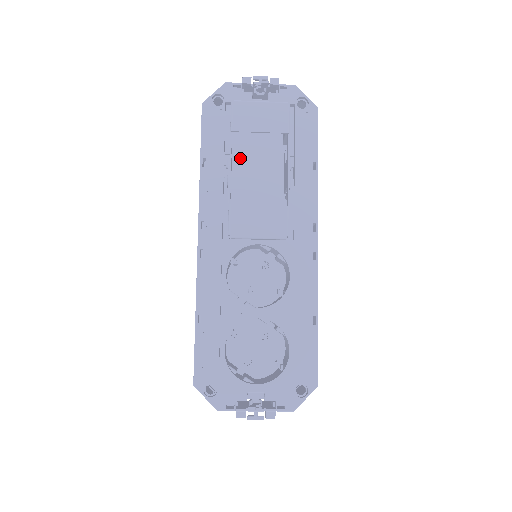
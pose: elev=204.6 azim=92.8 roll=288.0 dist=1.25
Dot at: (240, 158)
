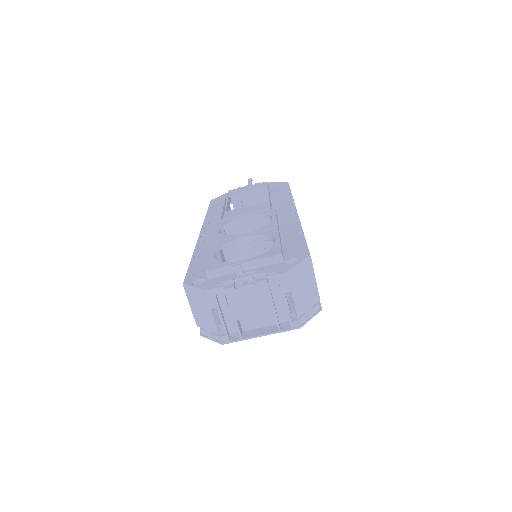
Dot at: occluded
